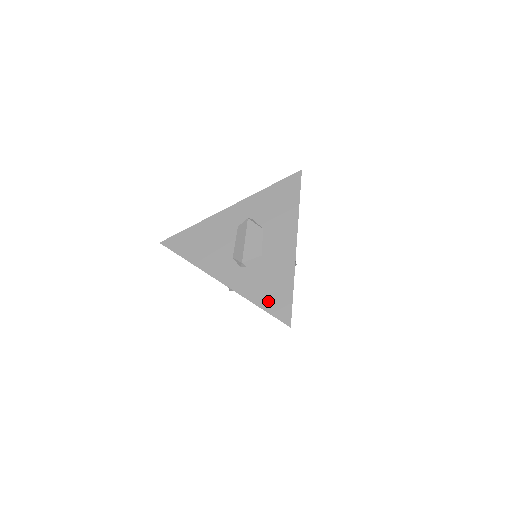
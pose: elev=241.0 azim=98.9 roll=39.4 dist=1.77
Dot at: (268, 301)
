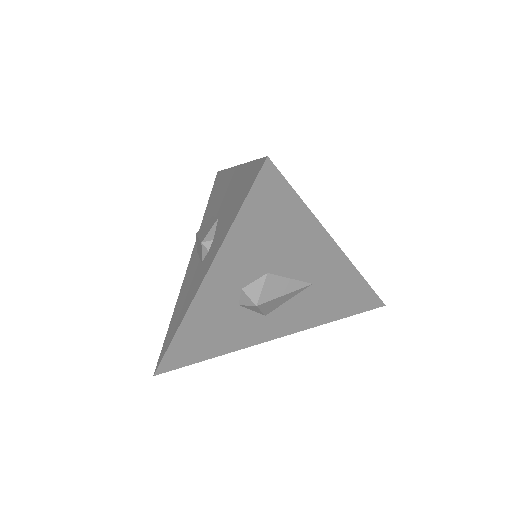
Dot at: (238, 203)
